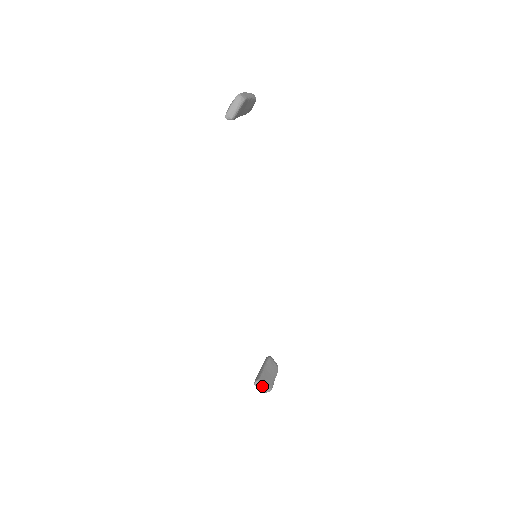
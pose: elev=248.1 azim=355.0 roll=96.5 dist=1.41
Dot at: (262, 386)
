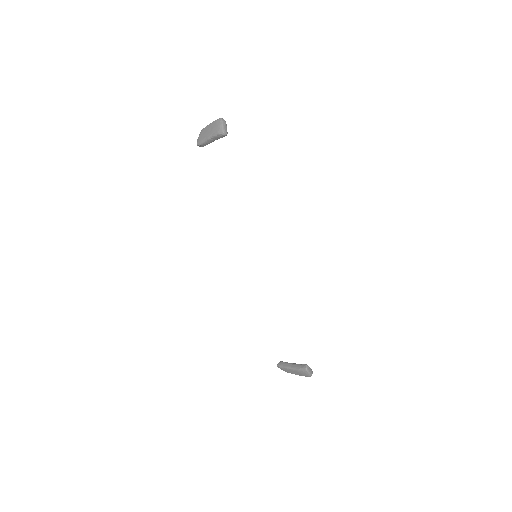
Dot at: (310, 368)
